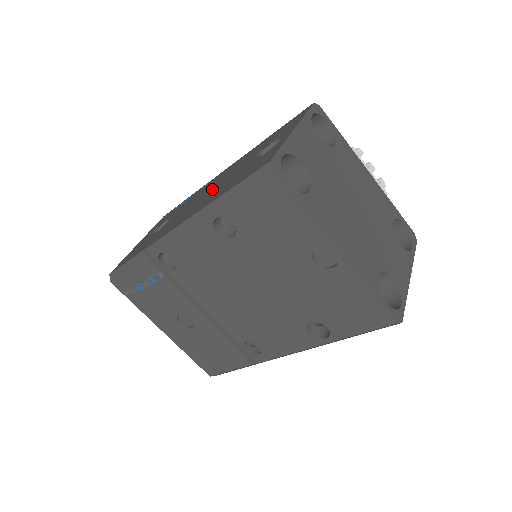
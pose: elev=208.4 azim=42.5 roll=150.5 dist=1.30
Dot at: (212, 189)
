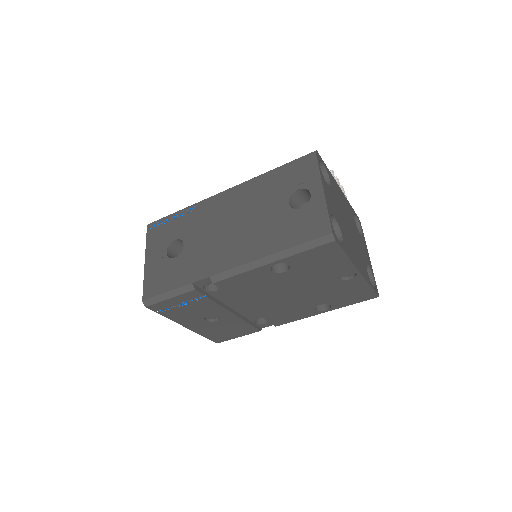
Dot at: (240, 225)
